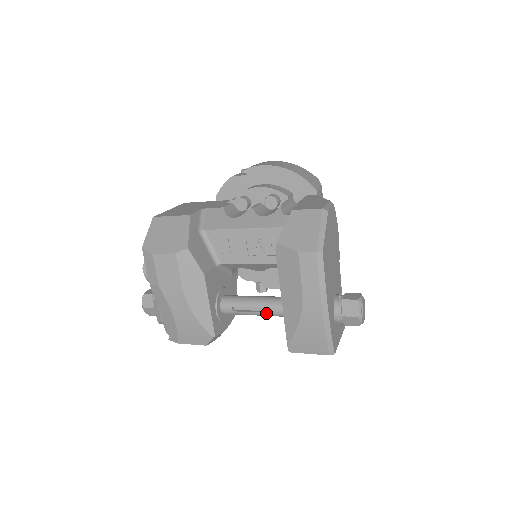
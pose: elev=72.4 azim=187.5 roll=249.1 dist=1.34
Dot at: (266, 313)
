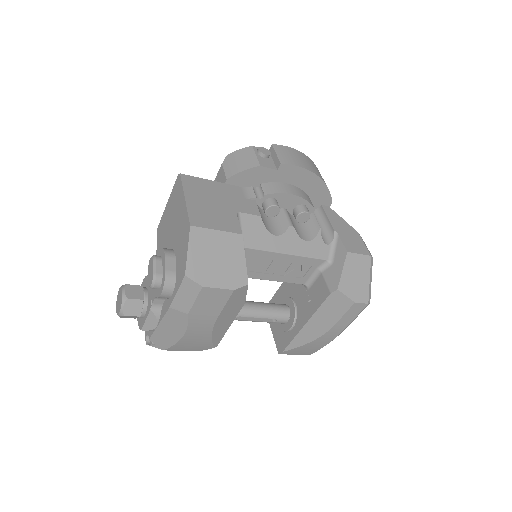
Dot at: (268, 322)
